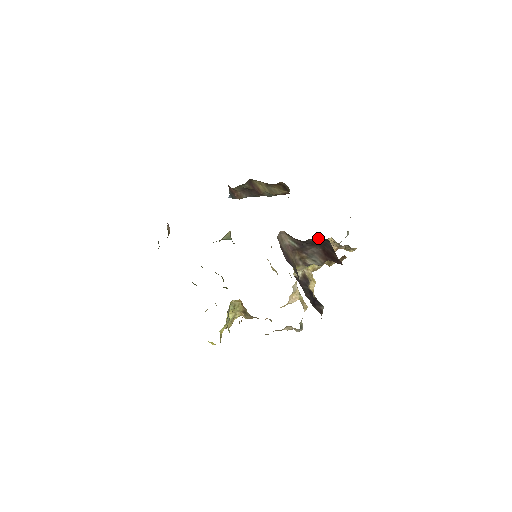
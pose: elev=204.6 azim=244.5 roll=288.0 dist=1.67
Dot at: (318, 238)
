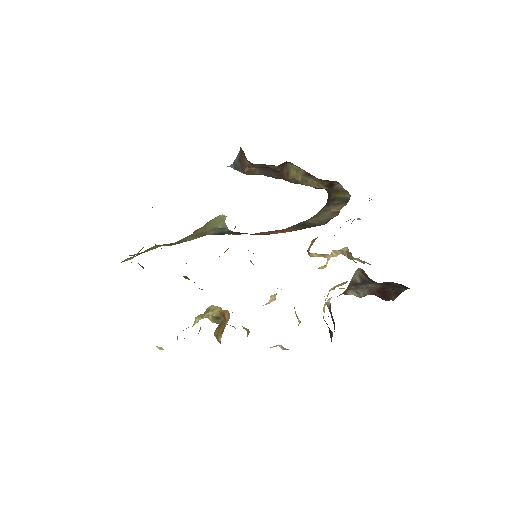
Dot at: occluded
